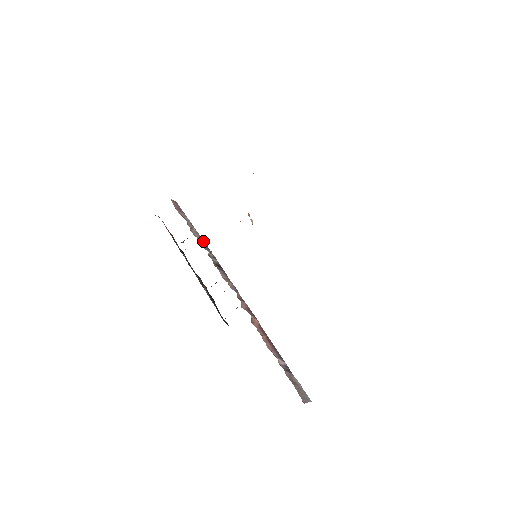
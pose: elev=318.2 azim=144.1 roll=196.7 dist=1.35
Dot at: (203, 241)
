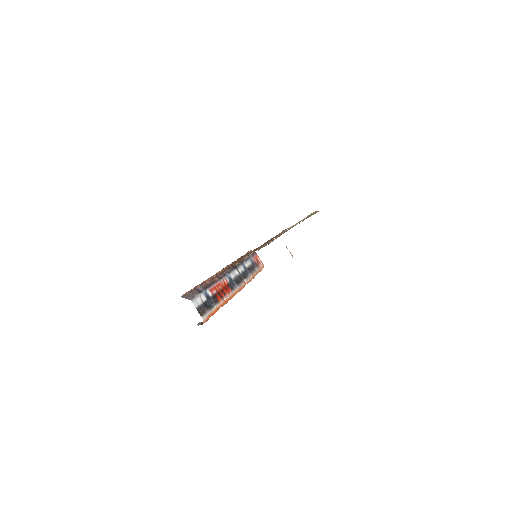
Dot at: (244, 262)
